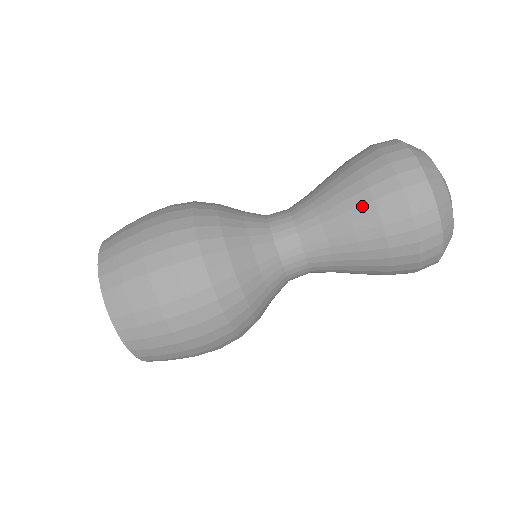
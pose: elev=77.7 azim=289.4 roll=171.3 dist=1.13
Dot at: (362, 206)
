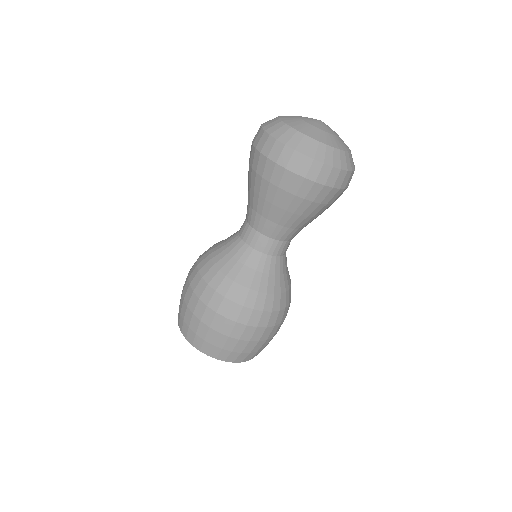
Dot at: (268, 191)
